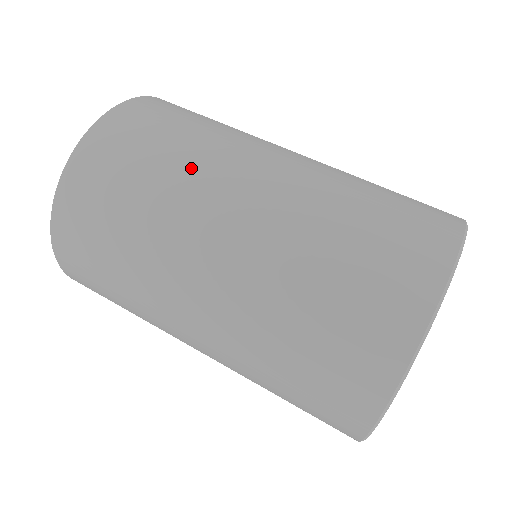
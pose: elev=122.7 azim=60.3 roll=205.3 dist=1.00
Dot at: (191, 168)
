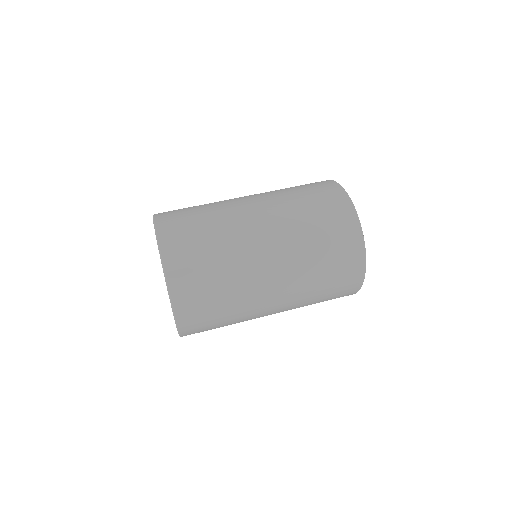
Dot at: (218, 208)
